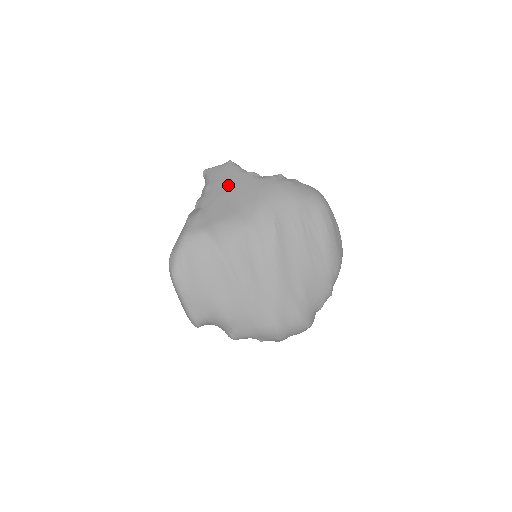
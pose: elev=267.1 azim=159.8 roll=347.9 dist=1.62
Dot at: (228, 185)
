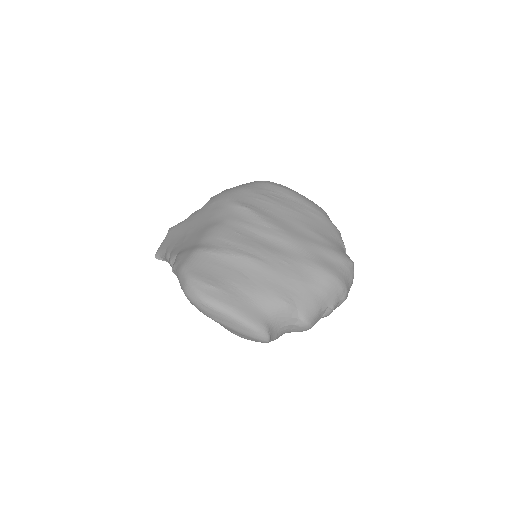
Dot at: (183, 232)
